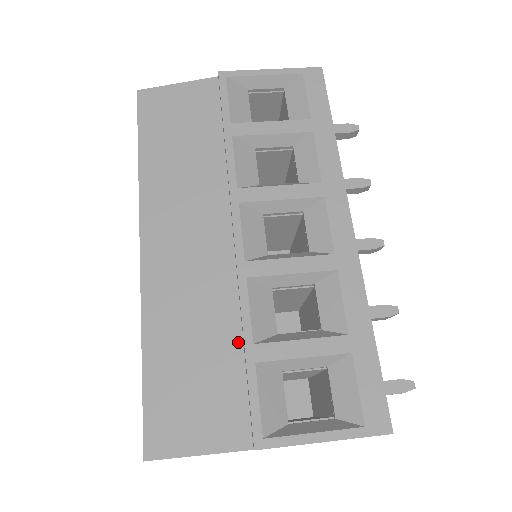
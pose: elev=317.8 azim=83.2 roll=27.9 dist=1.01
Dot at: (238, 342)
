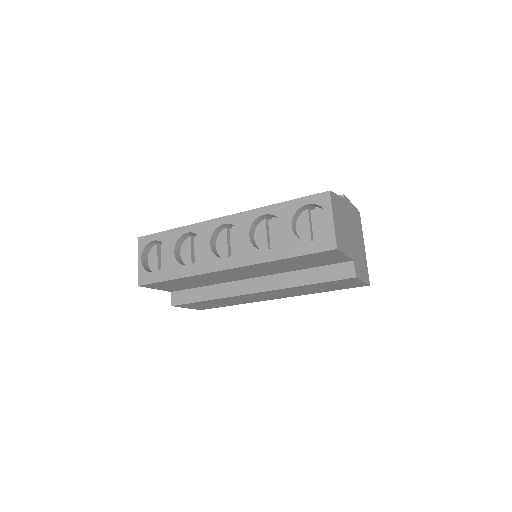
Dot at: occluded
